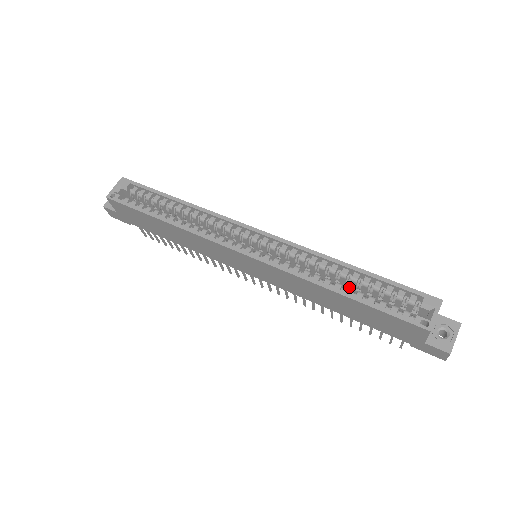
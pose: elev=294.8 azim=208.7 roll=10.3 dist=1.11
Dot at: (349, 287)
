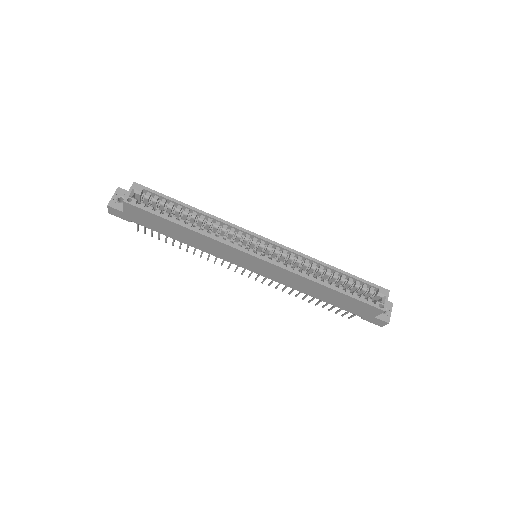
Dot at: occluded
